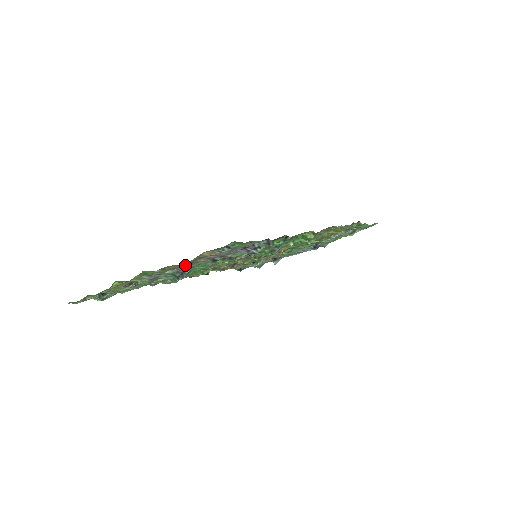
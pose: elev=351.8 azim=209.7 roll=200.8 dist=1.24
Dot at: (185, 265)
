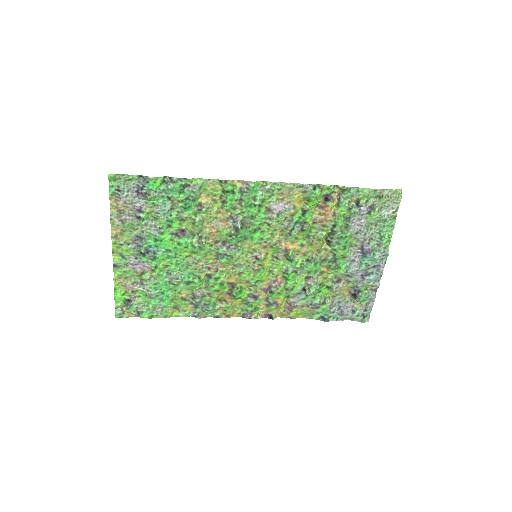
Dot at: (133, 235)
